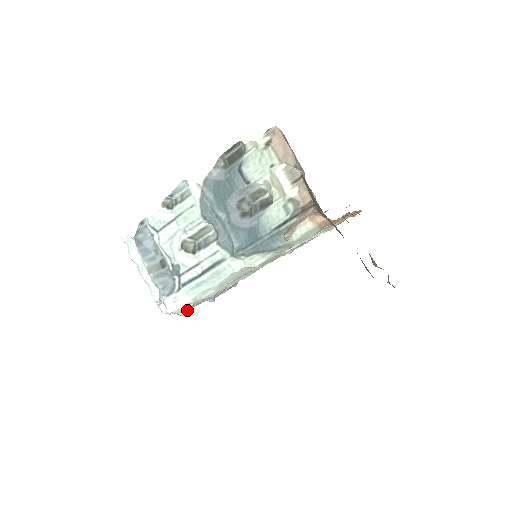
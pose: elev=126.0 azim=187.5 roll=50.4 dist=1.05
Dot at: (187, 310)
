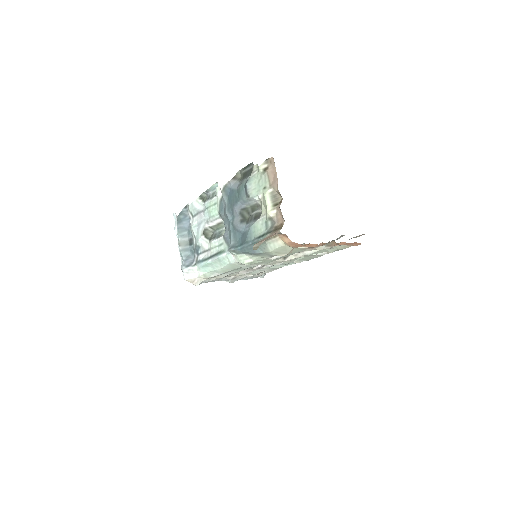
Dot at: (200, 282)
